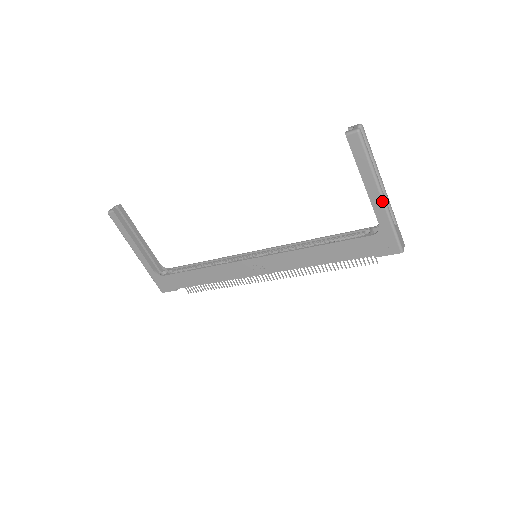
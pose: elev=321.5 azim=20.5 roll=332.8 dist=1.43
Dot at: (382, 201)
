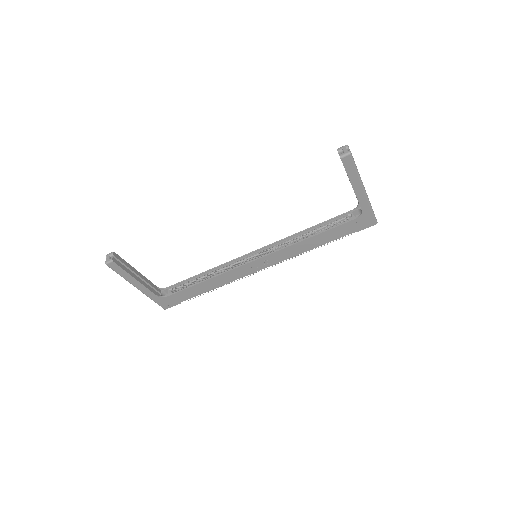
Dot at: (365, 195)
